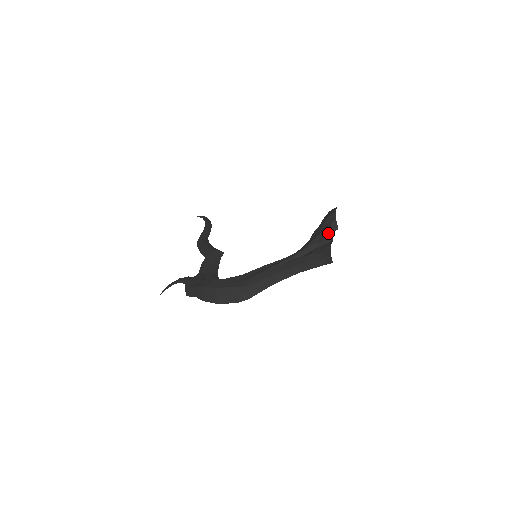
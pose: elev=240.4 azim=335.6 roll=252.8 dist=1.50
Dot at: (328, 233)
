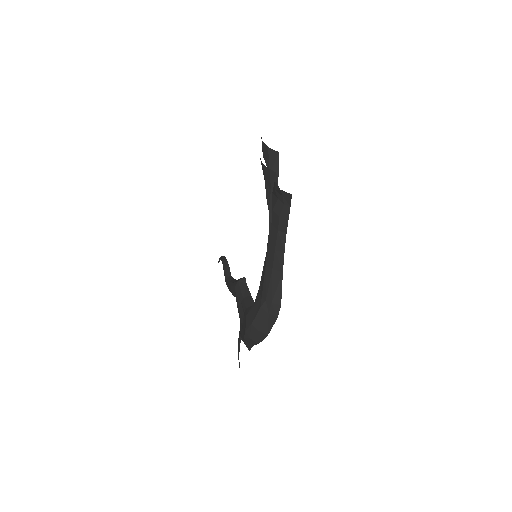
Dot at: (266, 172)
